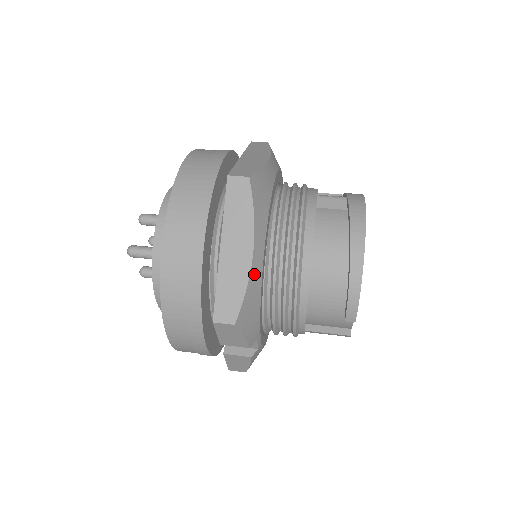
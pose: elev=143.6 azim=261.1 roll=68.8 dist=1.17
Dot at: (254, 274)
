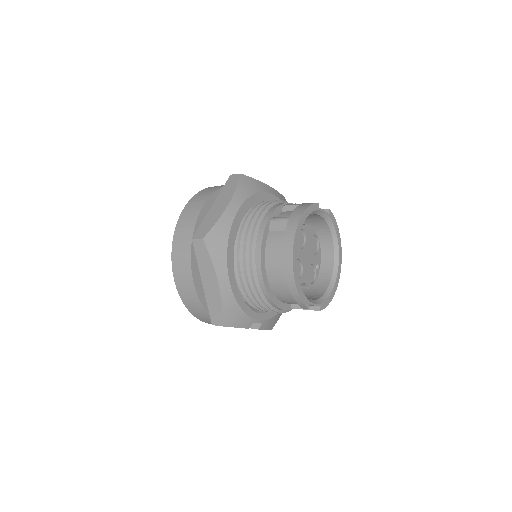
Dot at: (225, 296)
